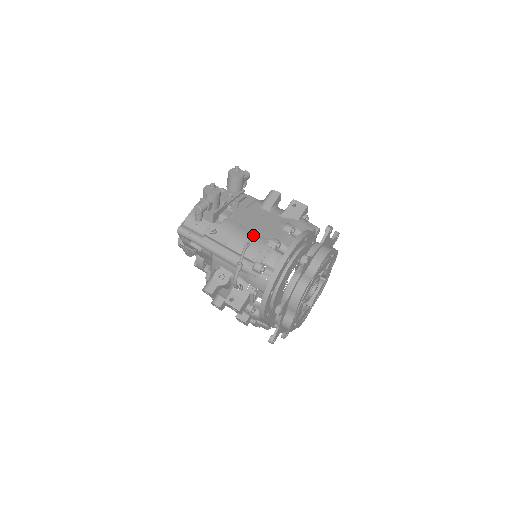
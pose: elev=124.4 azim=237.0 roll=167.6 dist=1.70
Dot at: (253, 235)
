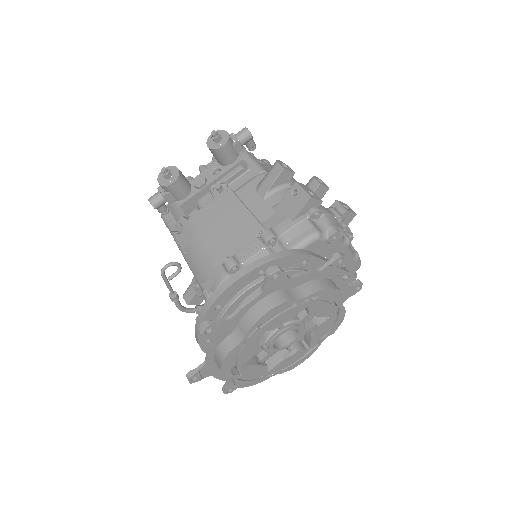
Dot at: (173, 265)
